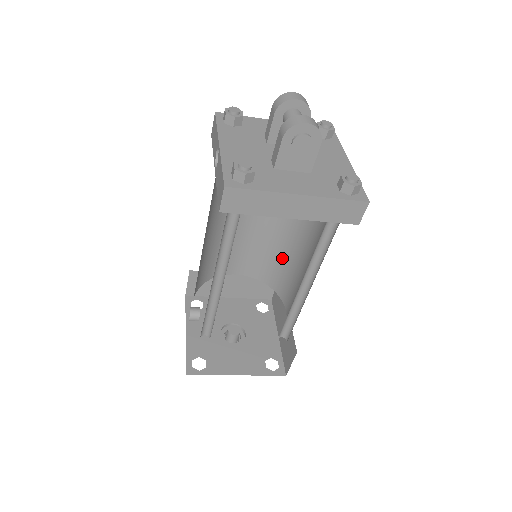
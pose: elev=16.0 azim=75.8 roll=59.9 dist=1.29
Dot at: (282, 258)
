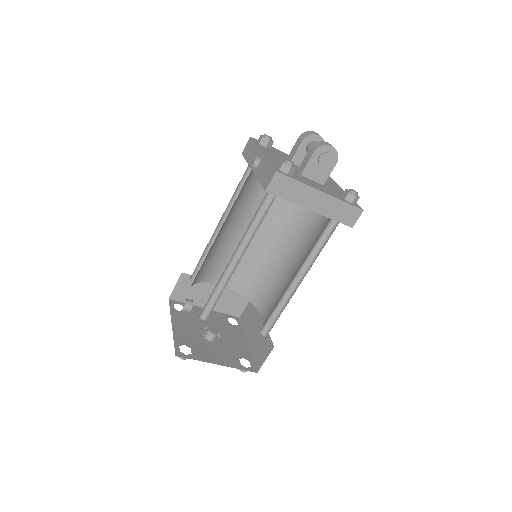
Dot at: (265, 271)
